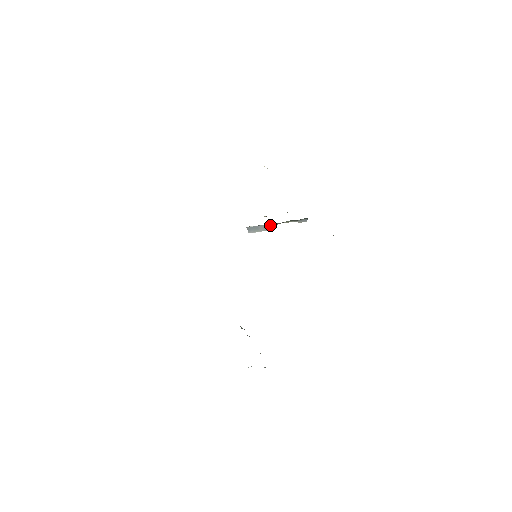
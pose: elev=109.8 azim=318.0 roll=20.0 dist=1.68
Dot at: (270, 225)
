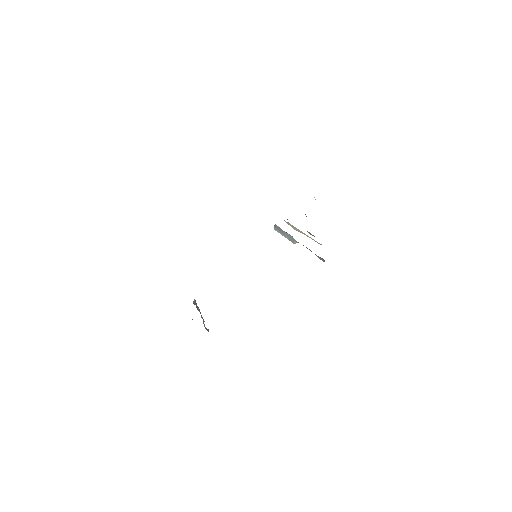
Dot at: (294, 239)
